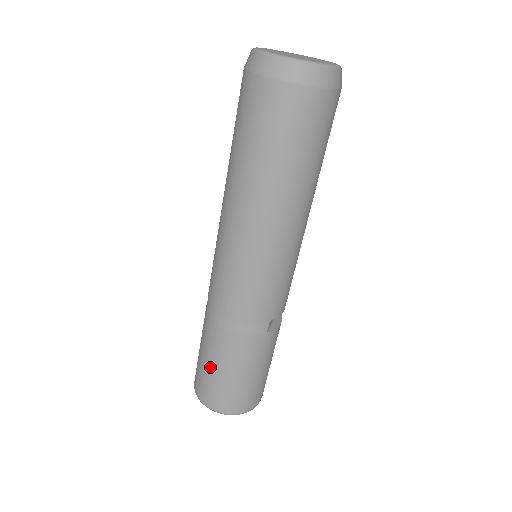
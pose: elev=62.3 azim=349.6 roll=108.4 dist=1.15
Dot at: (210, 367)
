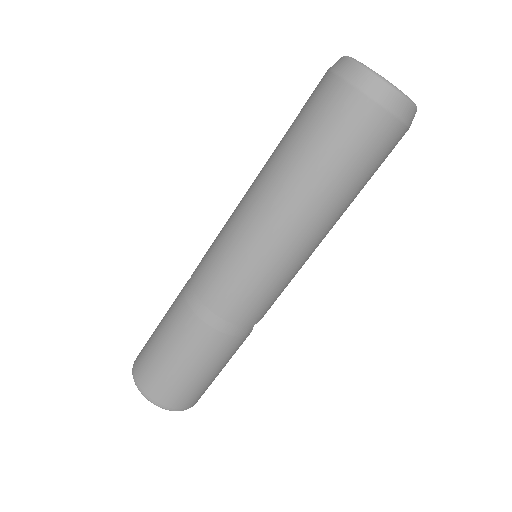
Dot at: (173, 361)
